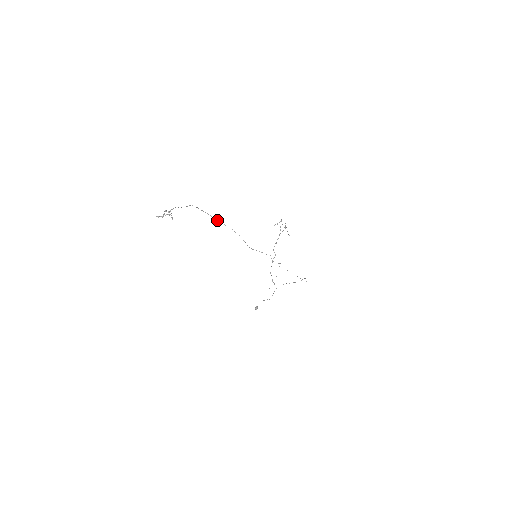
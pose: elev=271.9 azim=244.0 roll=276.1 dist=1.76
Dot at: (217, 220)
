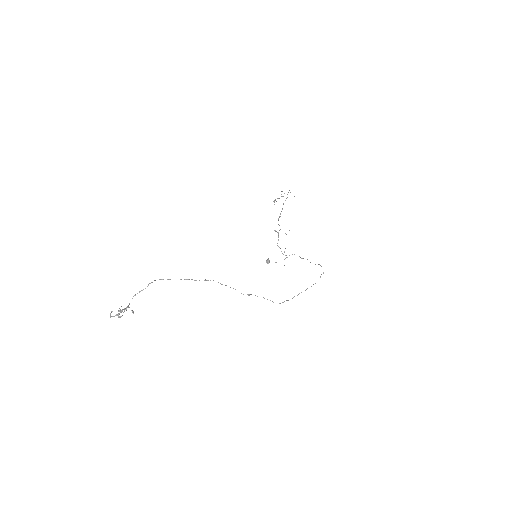
Dot at: (194, 280)
